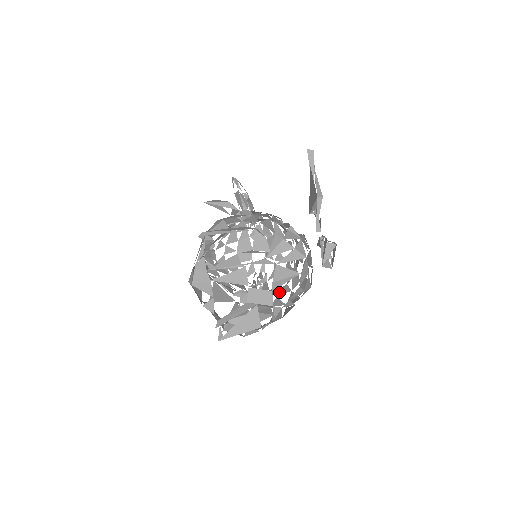
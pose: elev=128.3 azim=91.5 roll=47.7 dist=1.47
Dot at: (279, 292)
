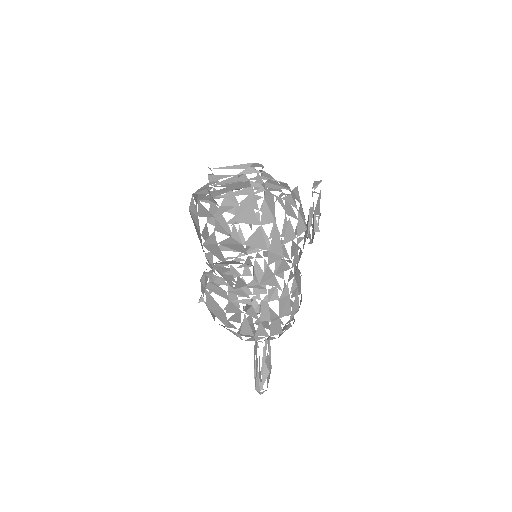
Dot at: occluded
